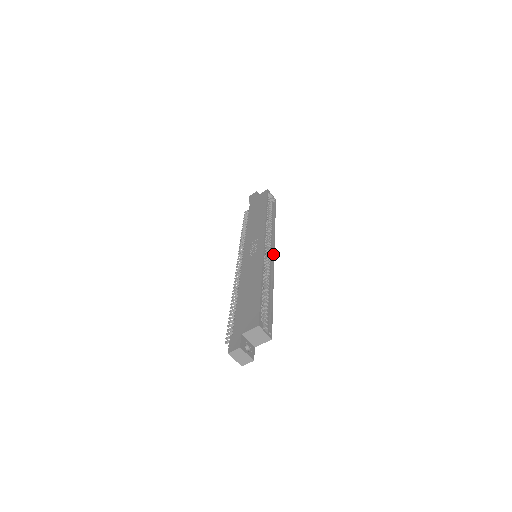
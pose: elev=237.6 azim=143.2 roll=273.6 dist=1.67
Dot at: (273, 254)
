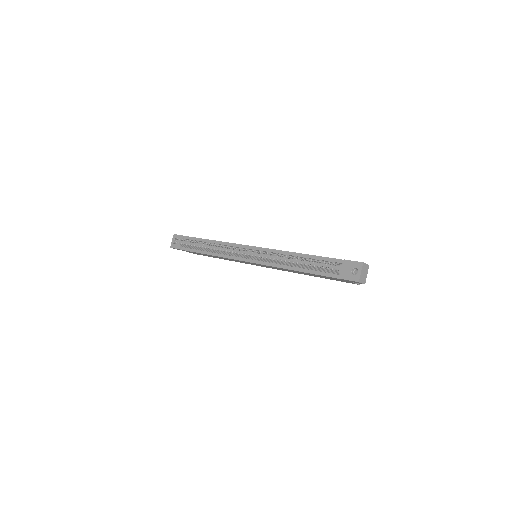
Dot at: occluded
